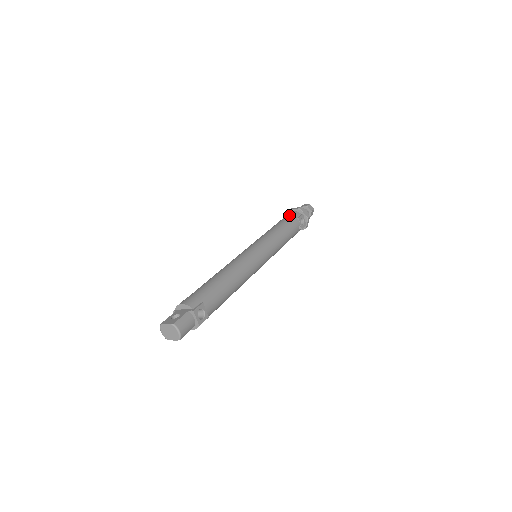
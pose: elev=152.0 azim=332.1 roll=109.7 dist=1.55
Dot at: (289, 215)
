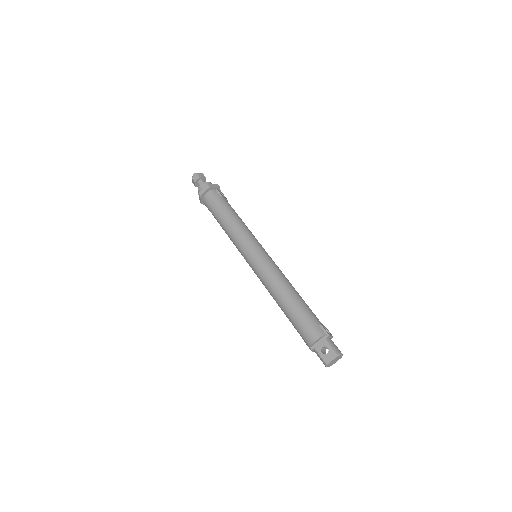
Dot at: (214, 200)
